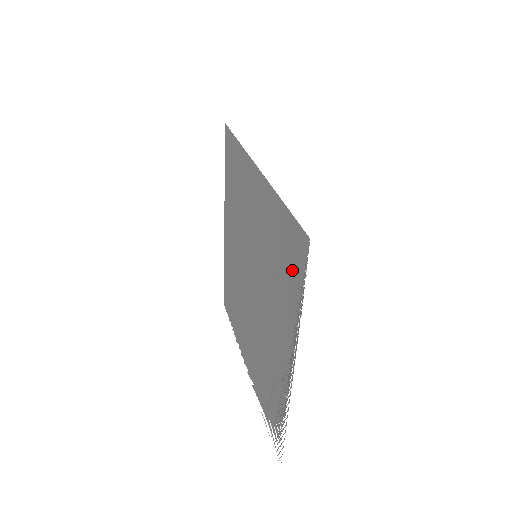
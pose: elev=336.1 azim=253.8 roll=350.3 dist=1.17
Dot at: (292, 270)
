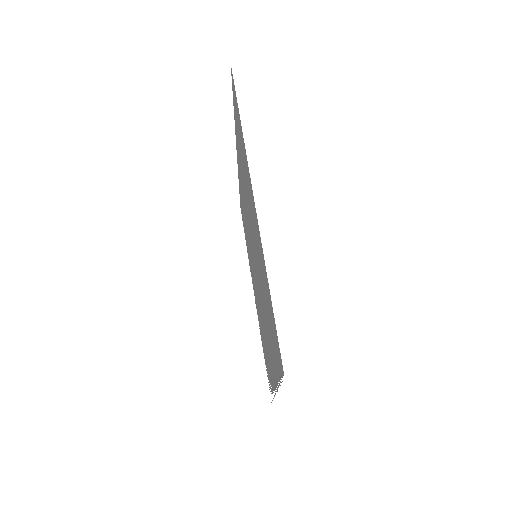
Dot at: (274, 349)
